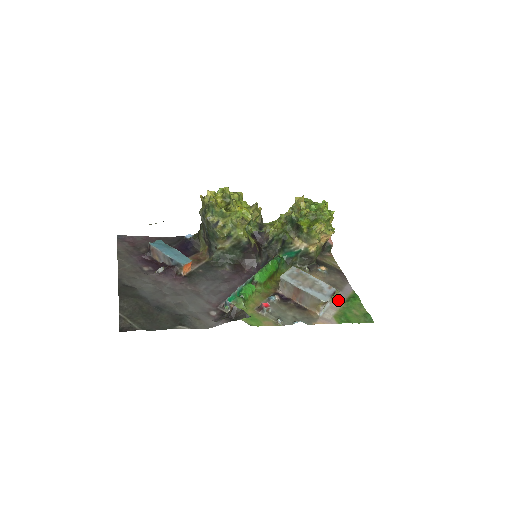
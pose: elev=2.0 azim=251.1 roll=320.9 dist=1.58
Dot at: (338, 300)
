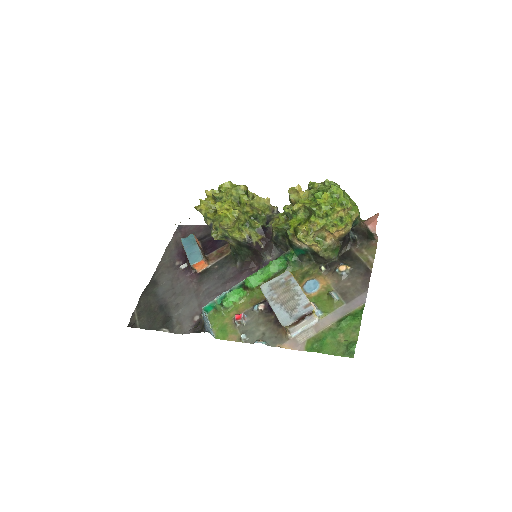
Dot at: (331, 317)
